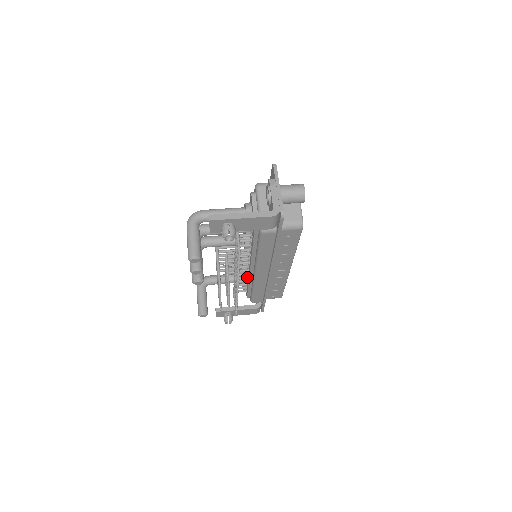
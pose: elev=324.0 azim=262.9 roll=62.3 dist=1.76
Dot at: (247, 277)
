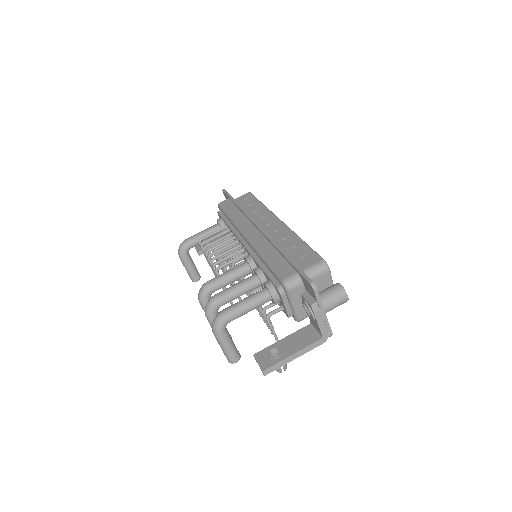
Dot at: occluded
